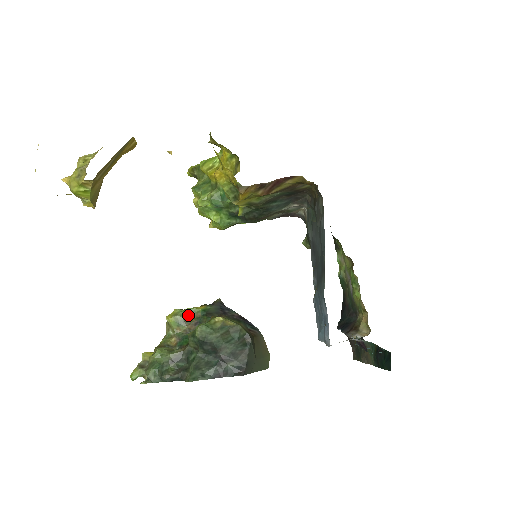
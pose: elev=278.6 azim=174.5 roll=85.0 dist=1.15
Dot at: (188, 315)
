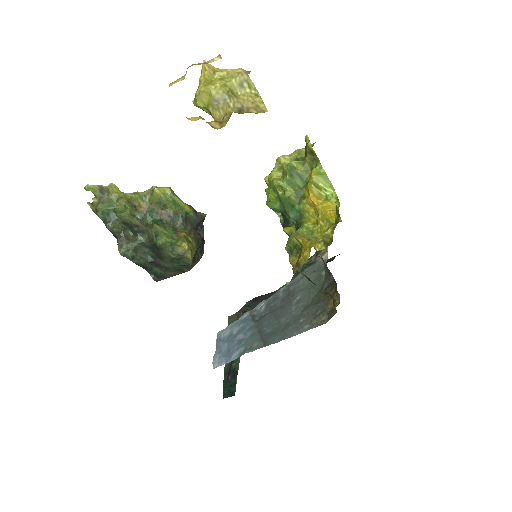
Dot at: (172, 204)
